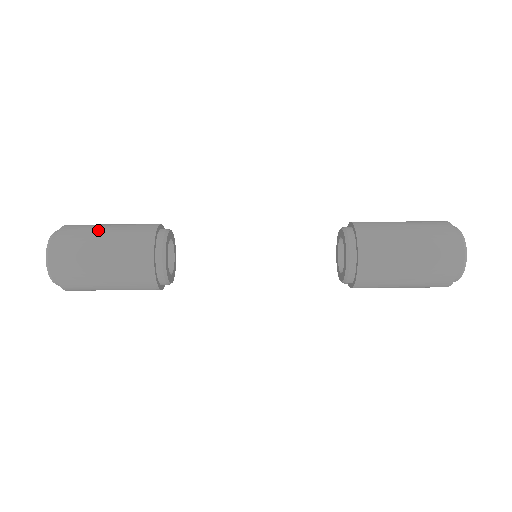
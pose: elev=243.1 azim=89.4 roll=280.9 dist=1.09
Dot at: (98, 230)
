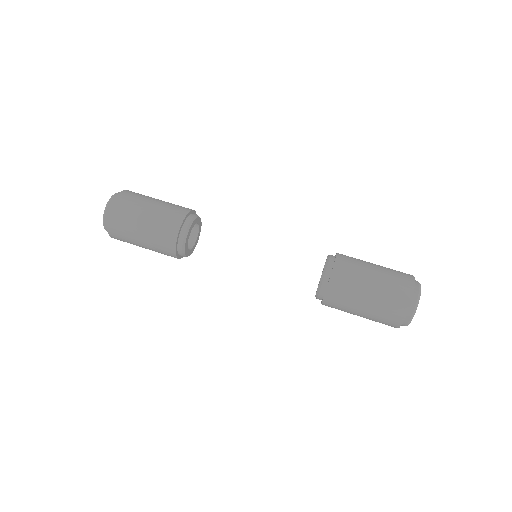
Dot at: occluded
